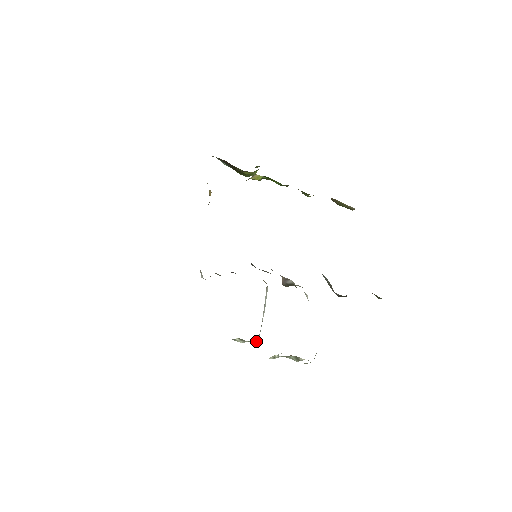
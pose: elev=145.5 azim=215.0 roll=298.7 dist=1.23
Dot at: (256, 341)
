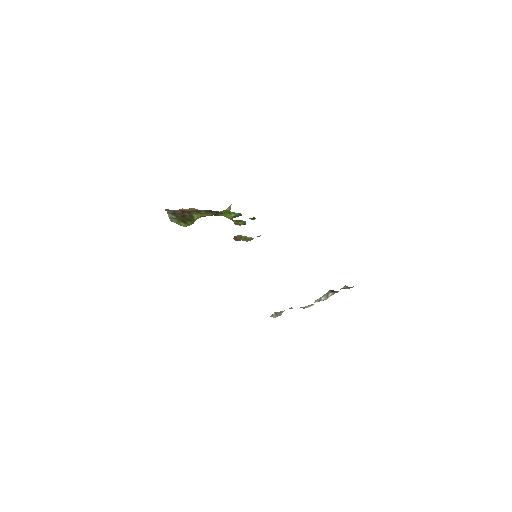
Dot at: occluded
